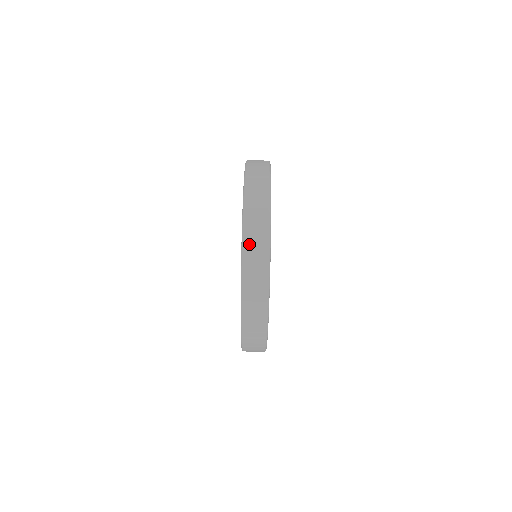
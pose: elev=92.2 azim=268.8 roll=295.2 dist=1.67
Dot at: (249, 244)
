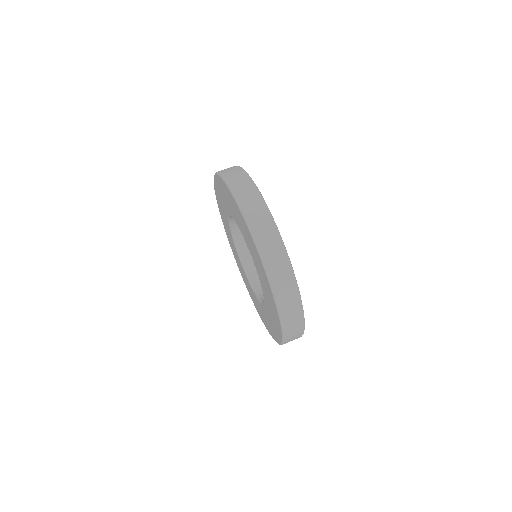
Dot at: (268, 257)
